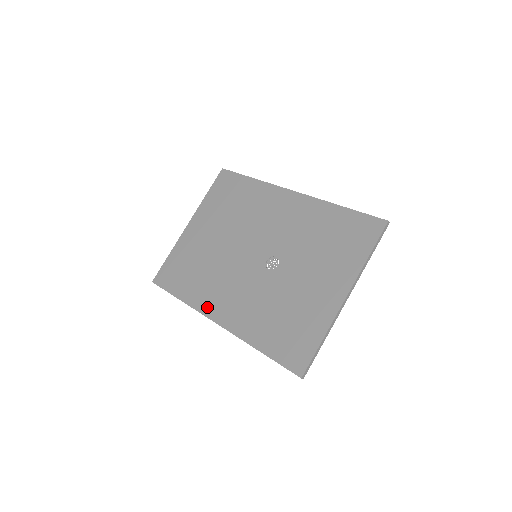
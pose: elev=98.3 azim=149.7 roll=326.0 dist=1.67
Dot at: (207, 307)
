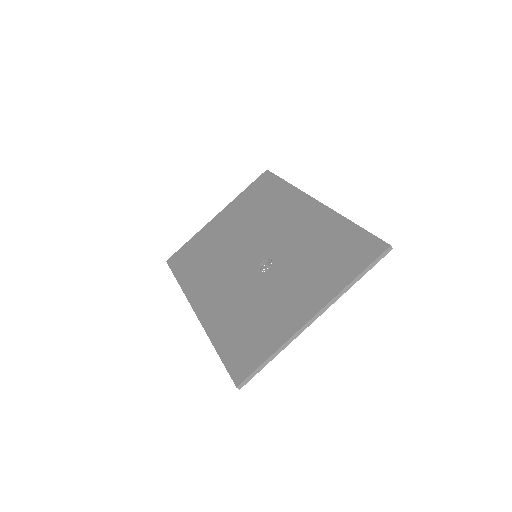
Dot at: (194, 294)
